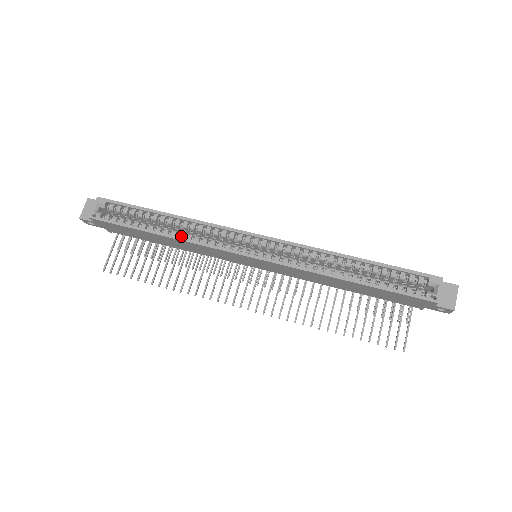
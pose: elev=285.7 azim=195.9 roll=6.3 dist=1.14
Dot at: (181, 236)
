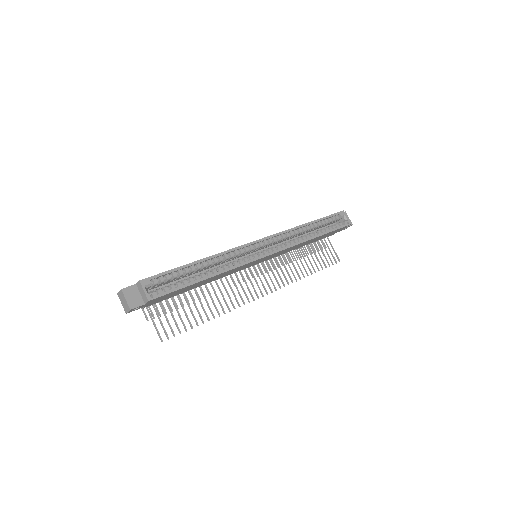
Dot at: (221, 270)
